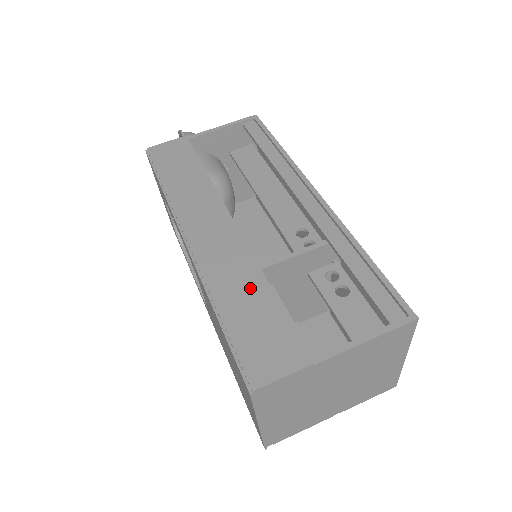
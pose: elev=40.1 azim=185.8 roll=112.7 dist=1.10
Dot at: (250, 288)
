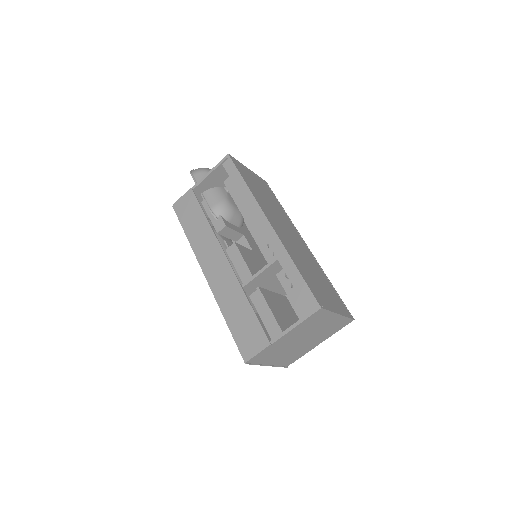
Dot at: (238, 303)
